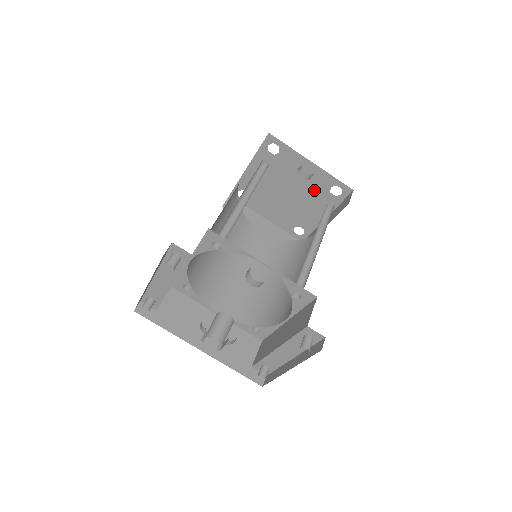
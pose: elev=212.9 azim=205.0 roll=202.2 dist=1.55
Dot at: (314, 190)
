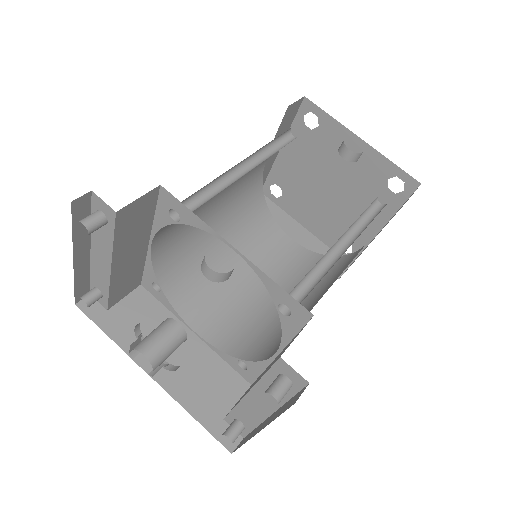
Dot at: (365, 184)
